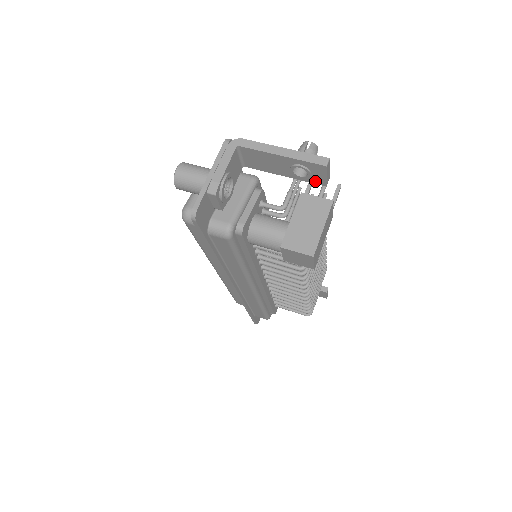
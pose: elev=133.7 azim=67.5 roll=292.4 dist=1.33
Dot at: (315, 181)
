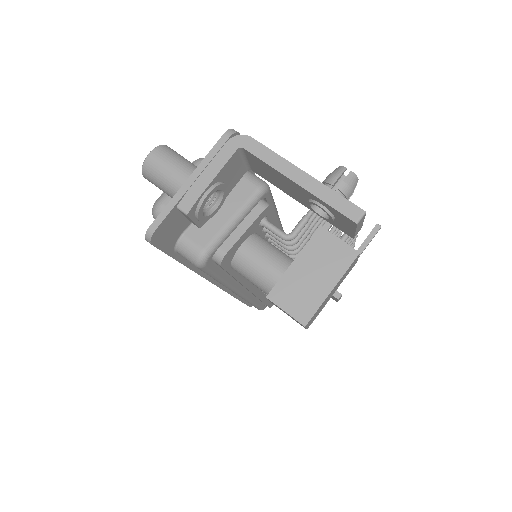
Dot at: (339, 227)
